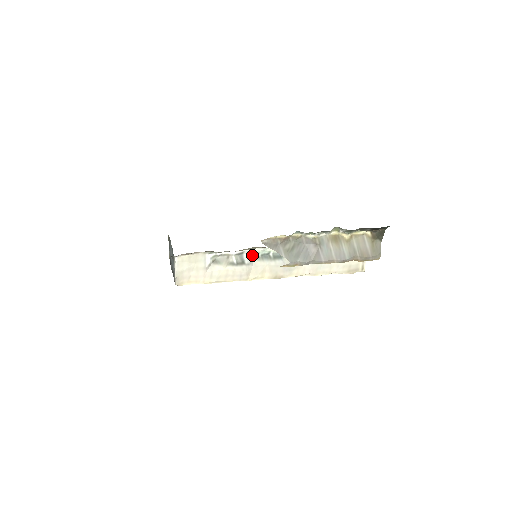
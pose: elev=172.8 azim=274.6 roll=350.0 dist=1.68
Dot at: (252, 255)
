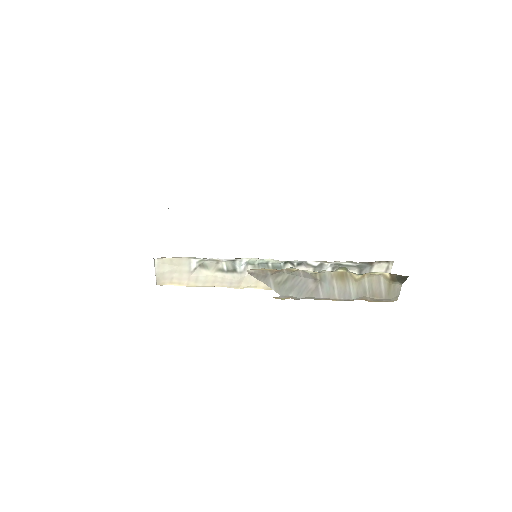
Dot at: (247, 262)
